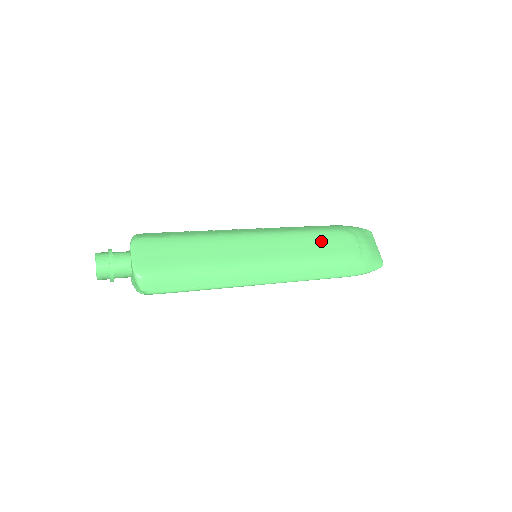
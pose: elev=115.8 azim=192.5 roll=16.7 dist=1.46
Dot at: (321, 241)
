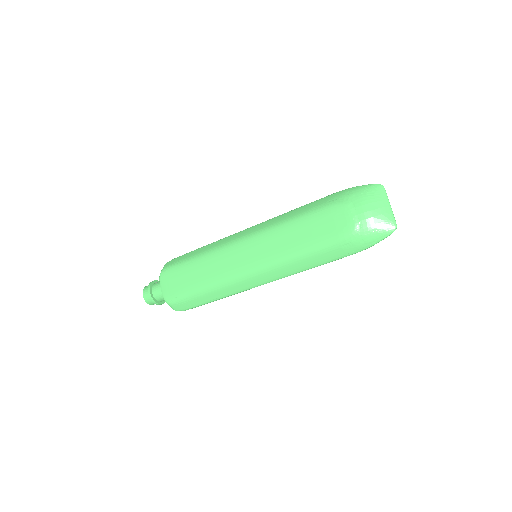
Dot at: (308, 227)
